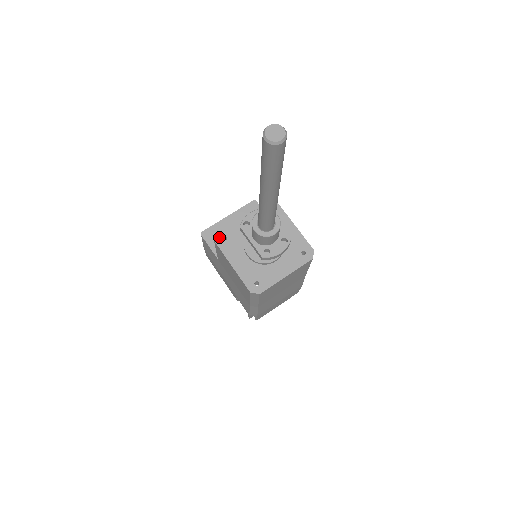
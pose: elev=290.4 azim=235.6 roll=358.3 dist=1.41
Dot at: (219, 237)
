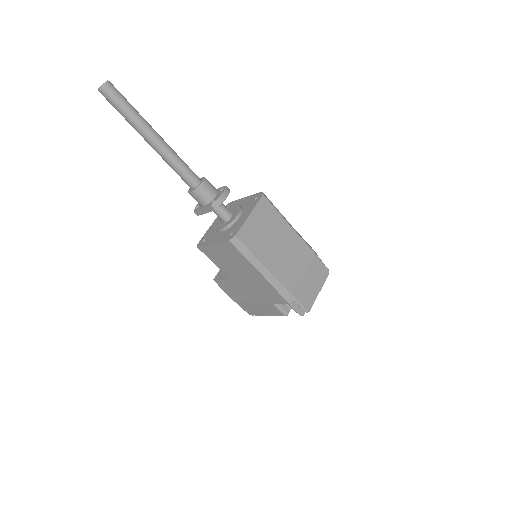
Dot at: (200, 244)
